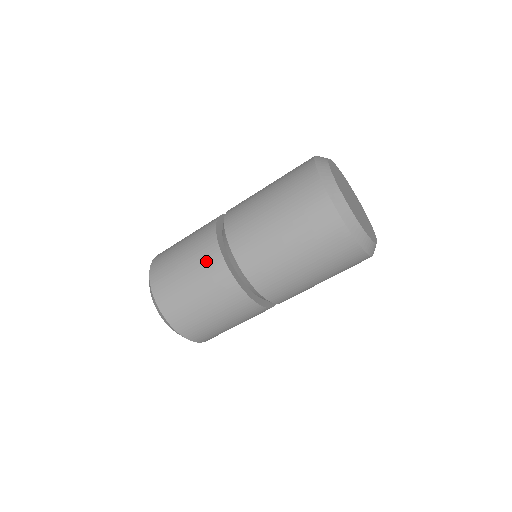
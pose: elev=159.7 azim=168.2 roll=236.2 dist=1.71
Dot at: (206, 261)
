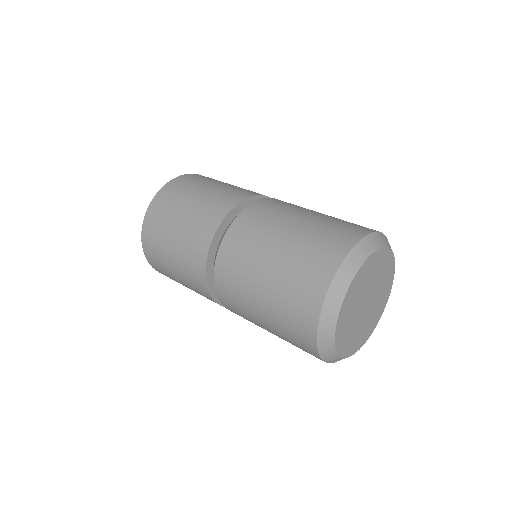
Dot at: (194, 243)
